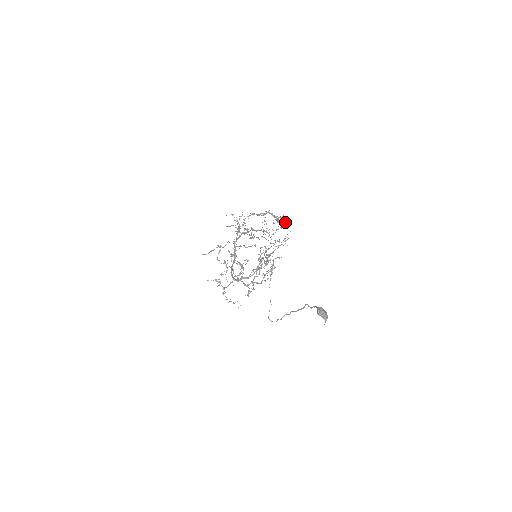
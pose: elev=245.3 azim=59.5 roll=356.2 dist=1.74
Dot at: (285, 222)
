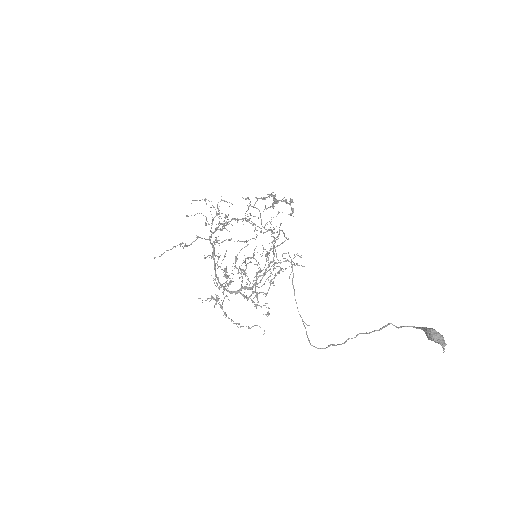
Dot at: occluded
